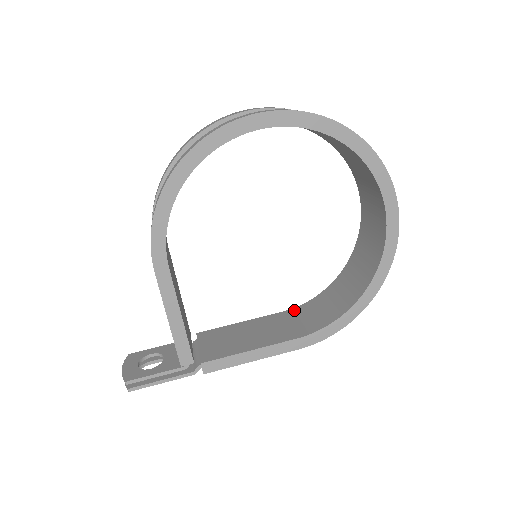
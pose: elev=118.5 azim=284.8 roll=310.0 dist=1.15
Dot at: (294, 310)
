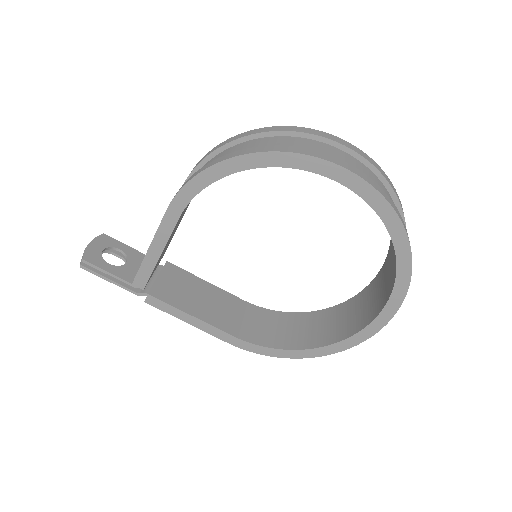
Dot at: (252, 307)
